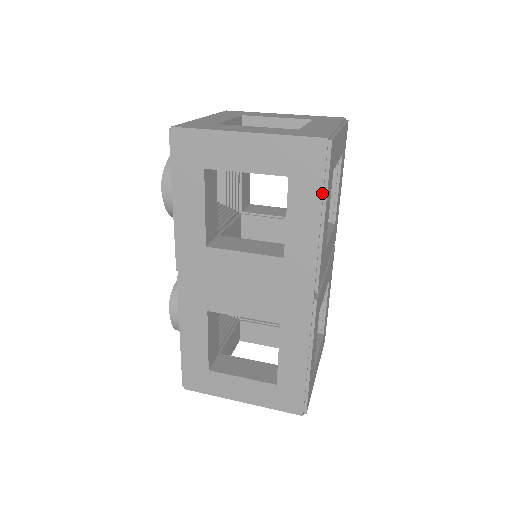
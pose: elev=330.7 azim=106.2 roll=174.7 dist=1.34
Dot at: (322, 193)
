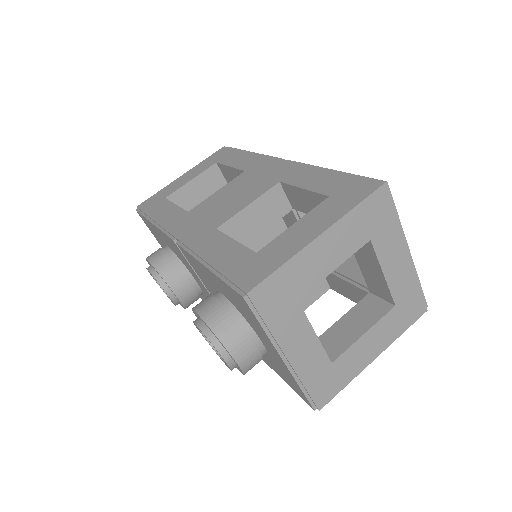
Dot at: occluded
